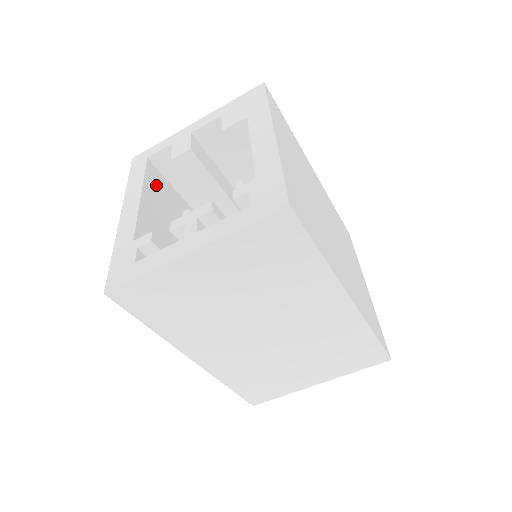
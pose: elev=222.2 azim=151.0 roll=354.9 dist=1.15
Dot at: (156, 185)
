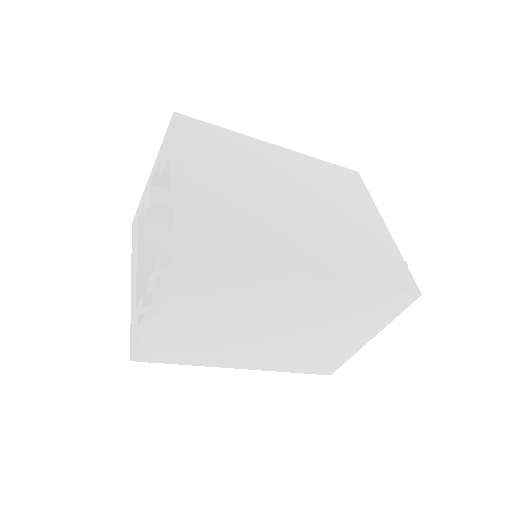
Dot at: (152, 239)
